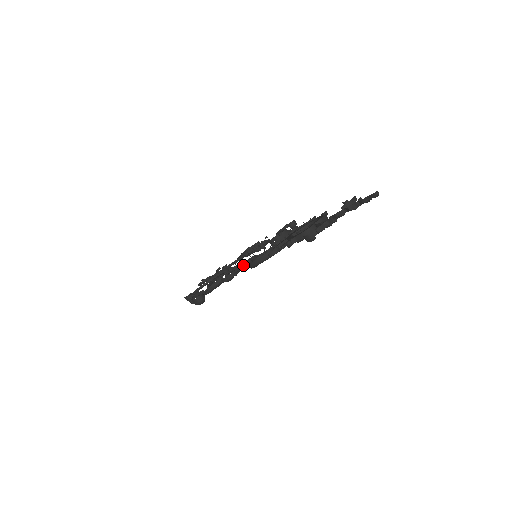
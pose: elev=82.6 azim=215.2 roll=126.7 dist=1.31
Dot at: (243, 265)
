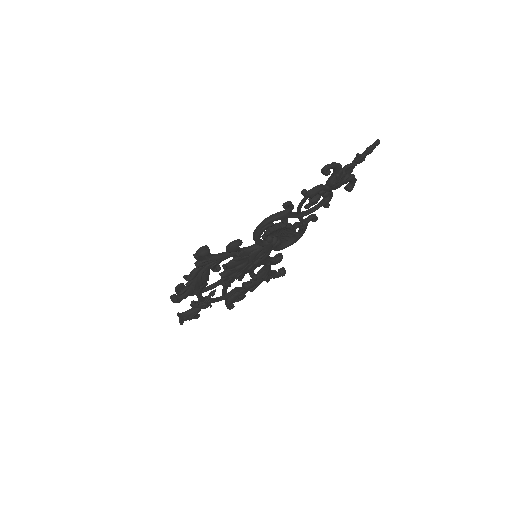
Dot at: (247, 248)
